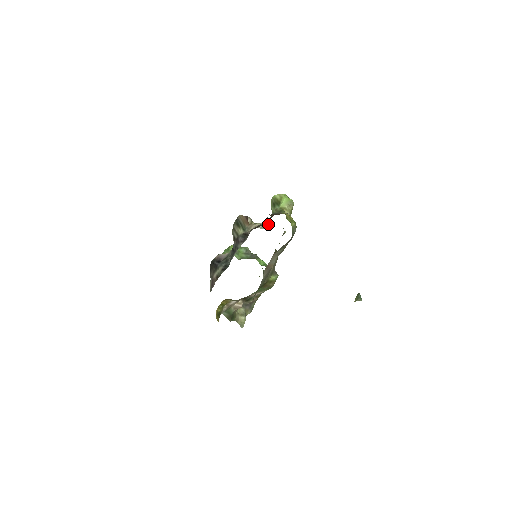
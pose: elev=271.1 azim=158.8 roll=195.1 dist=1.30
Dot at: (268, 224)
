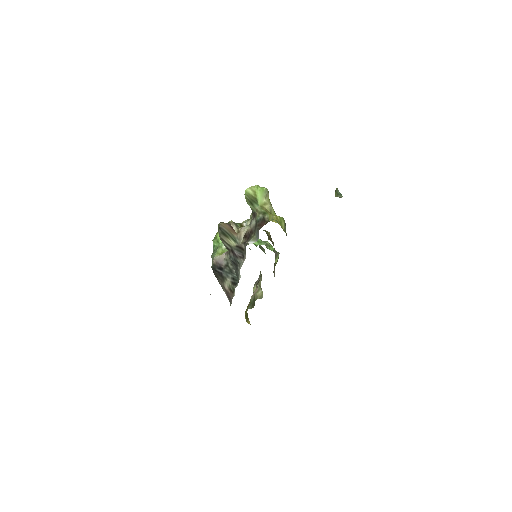
Dot at: (251, 217)
